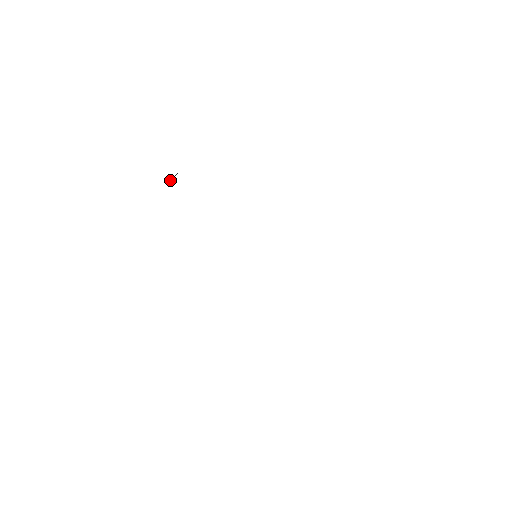
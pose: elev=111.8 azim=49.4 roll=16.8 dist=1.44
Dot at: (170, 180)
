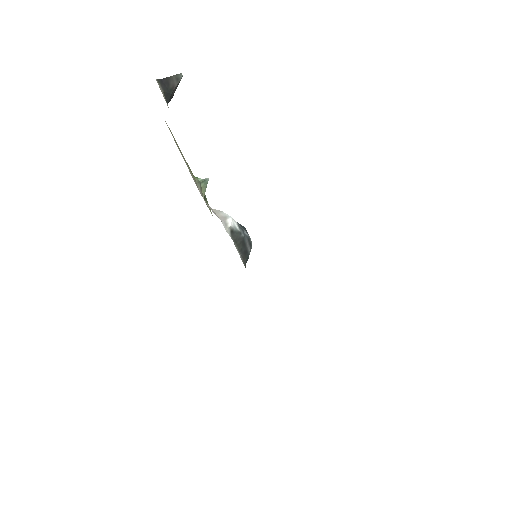
Dot at: occluded
